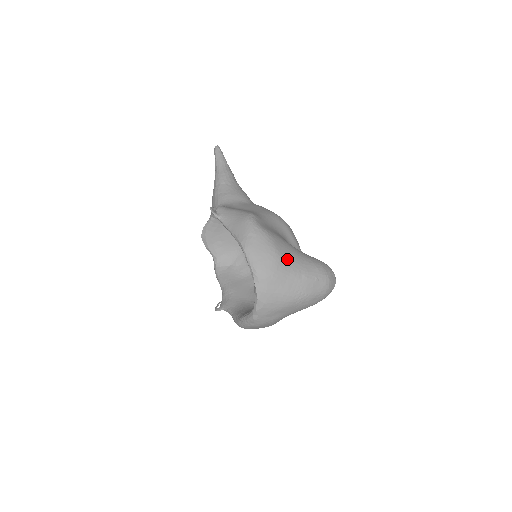
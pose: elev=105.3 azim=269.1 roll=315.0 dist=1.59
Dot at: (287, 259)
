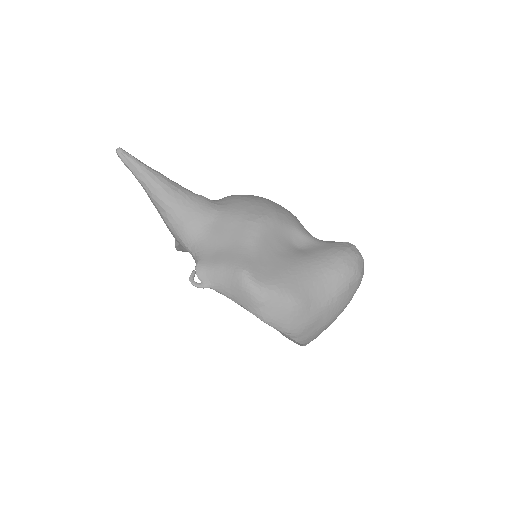
Dot at: (312, 297)
